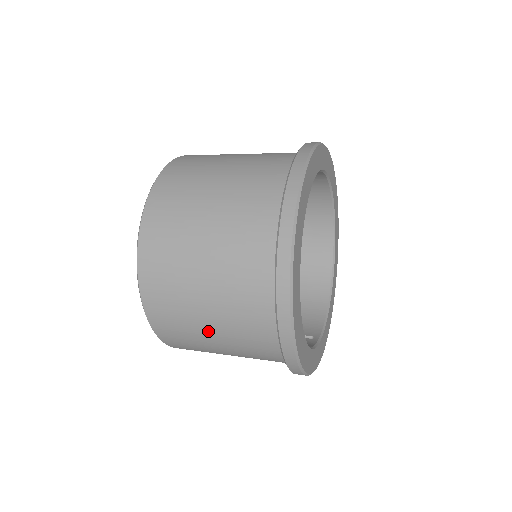
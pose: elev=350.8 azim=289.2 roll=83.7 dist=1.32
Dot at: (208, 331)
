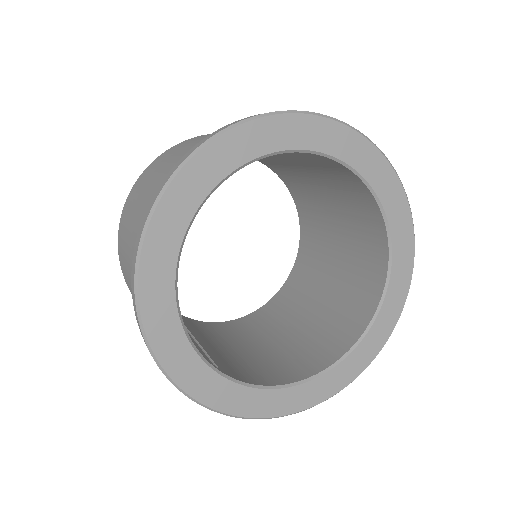
Dot at: (132, 225)
